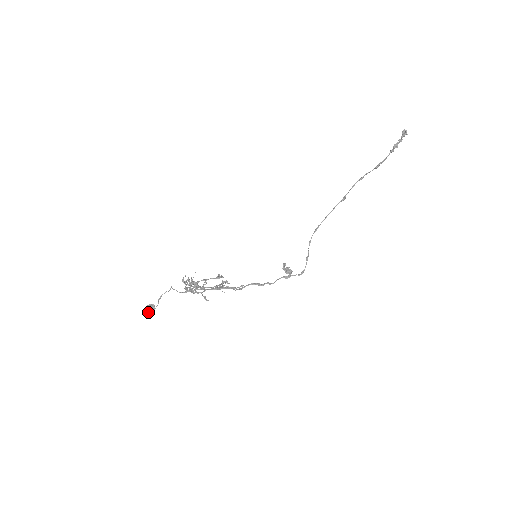
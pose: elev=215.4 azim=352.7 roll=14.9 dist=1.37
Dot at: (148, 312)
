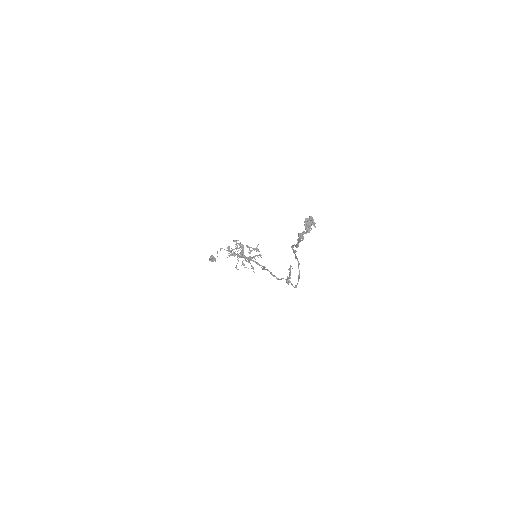
Dot at: (211, 261)
